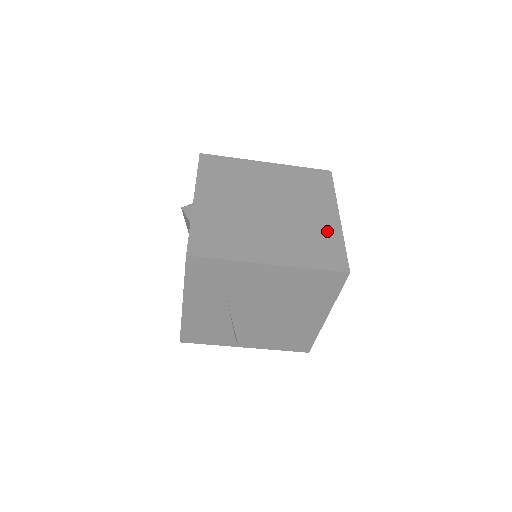
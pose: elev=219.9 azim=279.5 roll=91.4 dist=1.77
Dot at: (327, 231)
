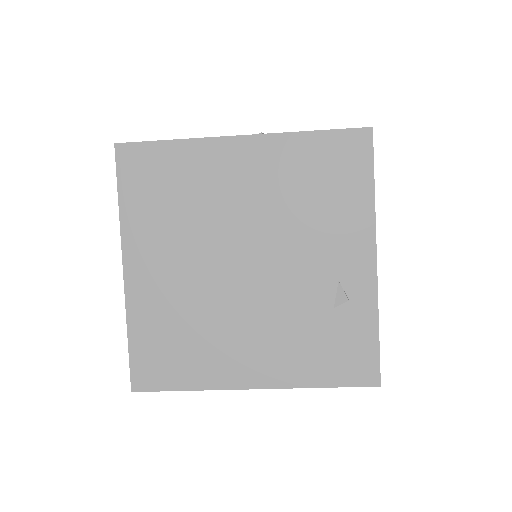
Dot at: (350, 302)
